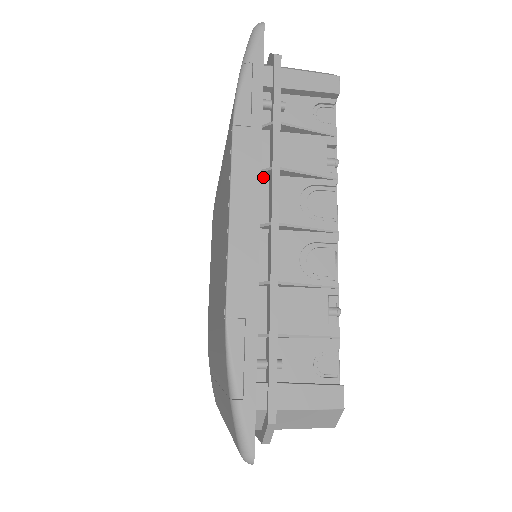
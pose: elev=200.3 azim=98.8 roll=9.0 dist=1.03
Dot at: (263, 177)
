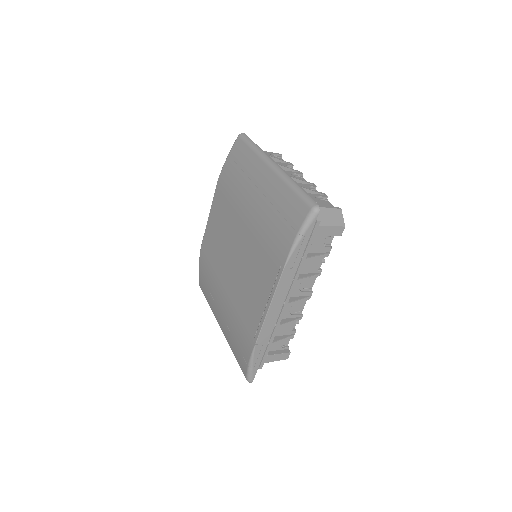
Dot at: occluded
